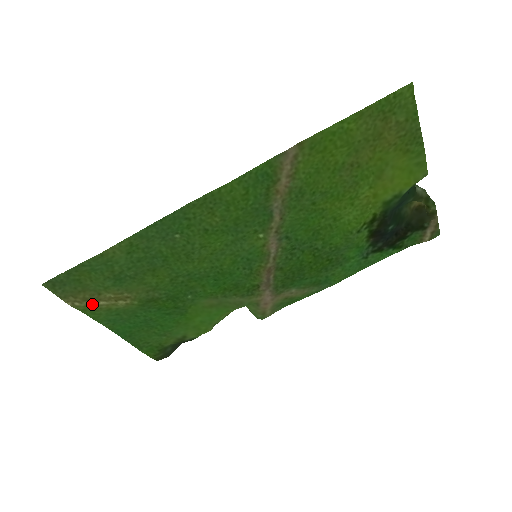
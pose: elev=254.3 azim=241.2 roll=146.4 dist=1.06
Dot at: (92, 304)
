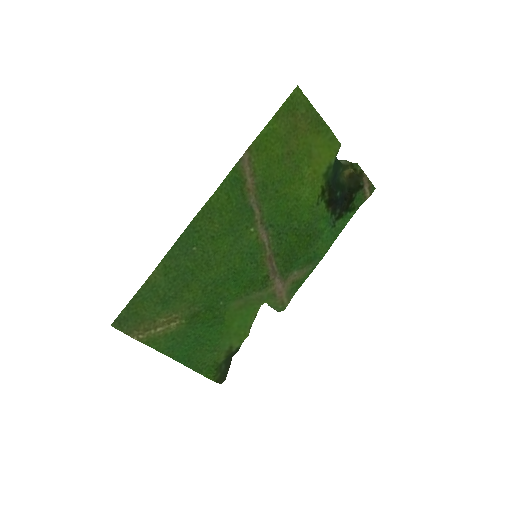
Dot at: (152, 333)
